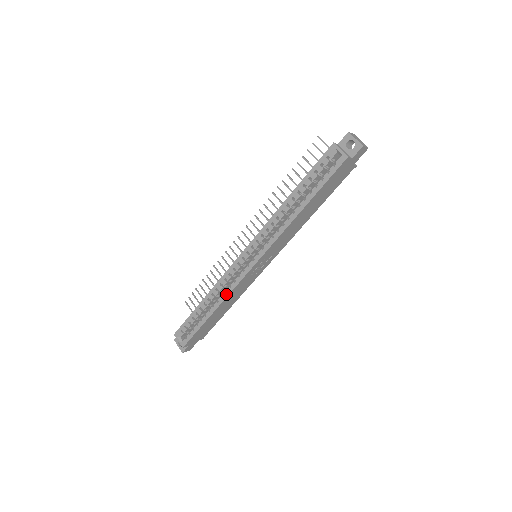
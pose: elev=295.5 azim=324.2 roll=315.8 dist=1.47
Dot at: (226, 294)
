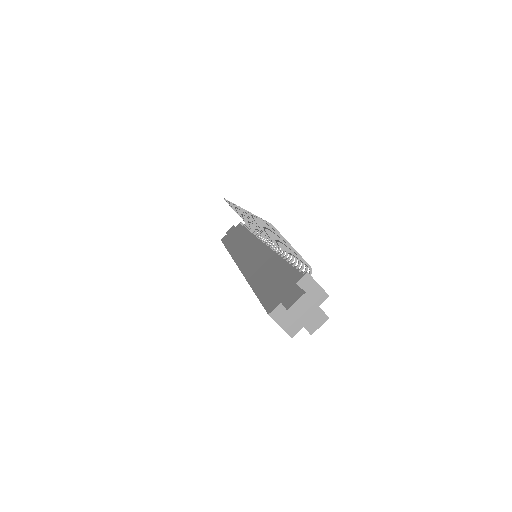
Dot at: occluded
